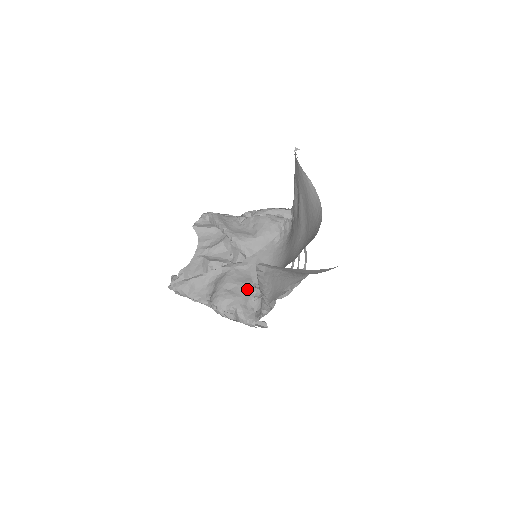
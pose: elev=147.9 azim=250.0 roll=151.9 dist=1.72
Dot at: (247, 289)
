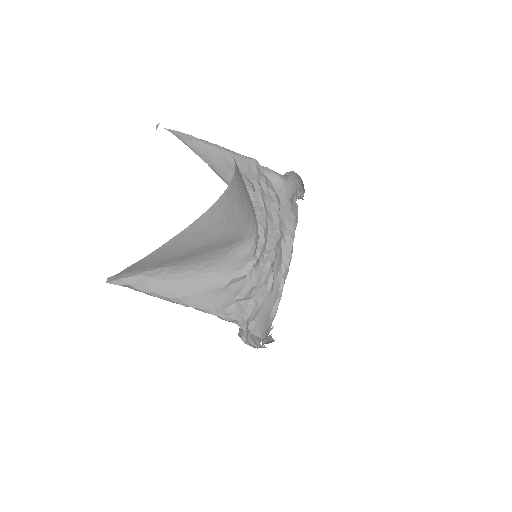
Dot at: occluded
